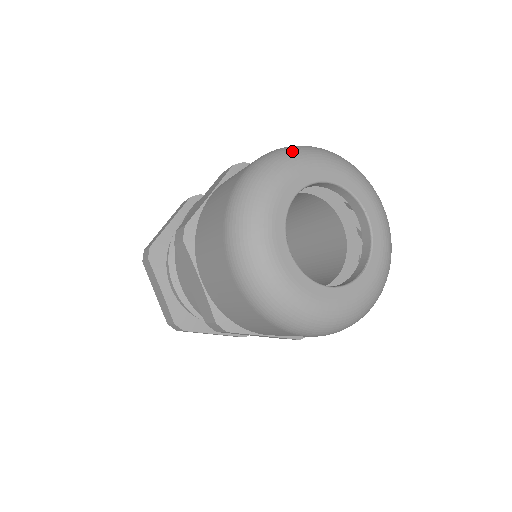
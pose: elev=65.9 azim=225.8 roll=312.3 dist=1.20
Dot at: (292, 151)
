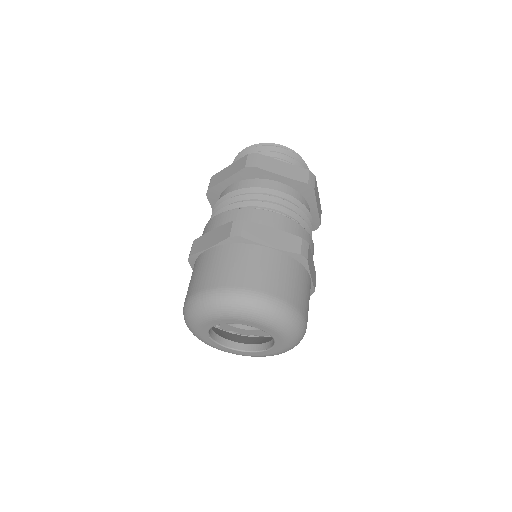
Dot at: (226, 305)
